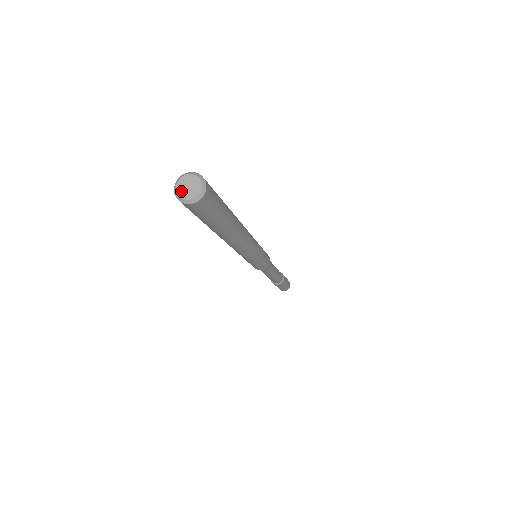
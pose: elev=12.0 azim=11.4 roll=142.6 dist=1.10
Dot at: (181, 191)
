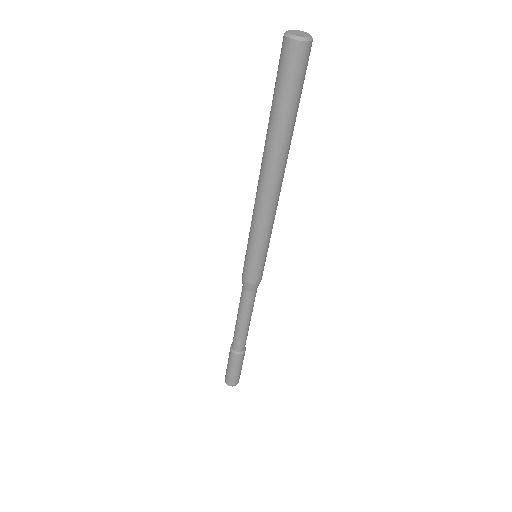
Dot at: (292, 33)
